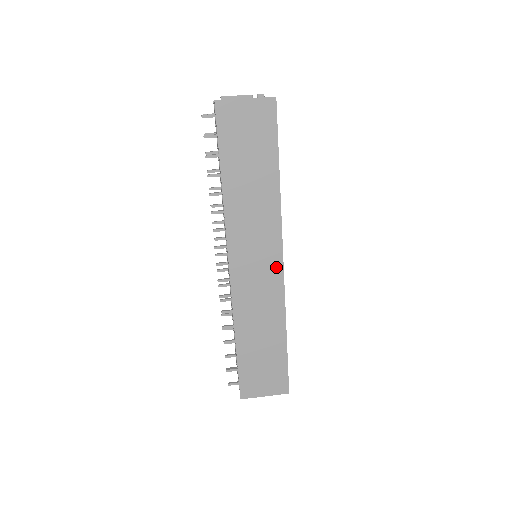
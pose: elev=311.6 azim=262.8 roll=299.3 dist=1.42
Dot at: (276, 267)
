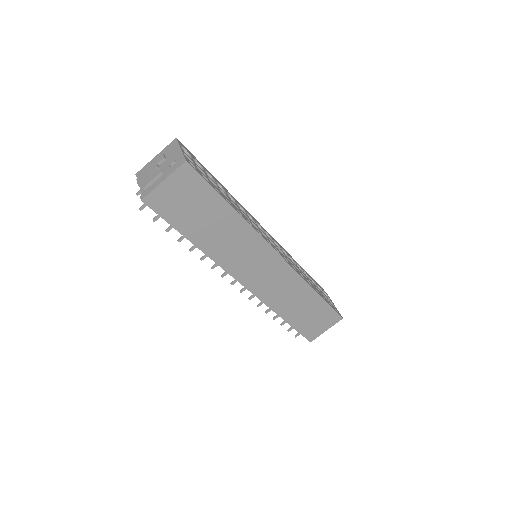
Dot at: (277, 262)
